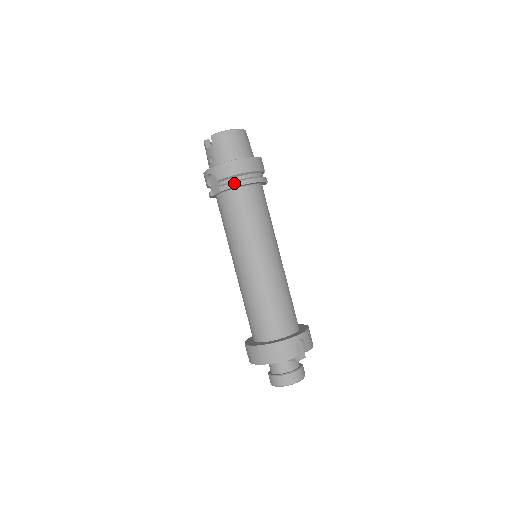
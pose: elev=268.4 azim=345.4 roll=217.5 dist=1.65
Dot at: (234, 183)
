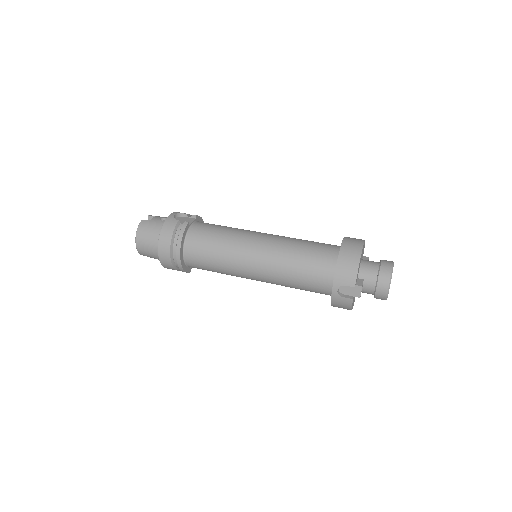
Dot at: occluded
